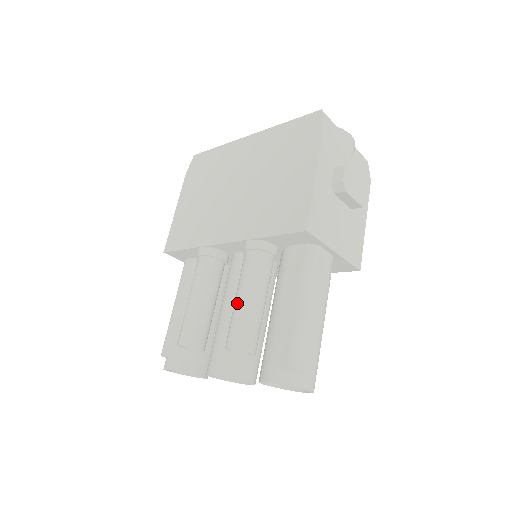
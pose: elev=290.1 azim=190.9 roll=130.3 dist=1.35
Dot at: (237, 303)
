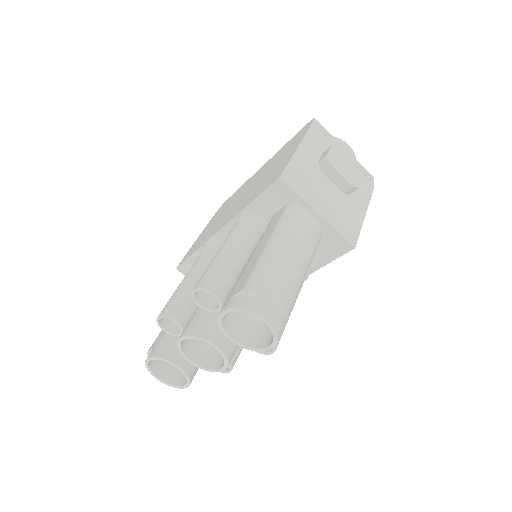
Dot at: (213, 258)
